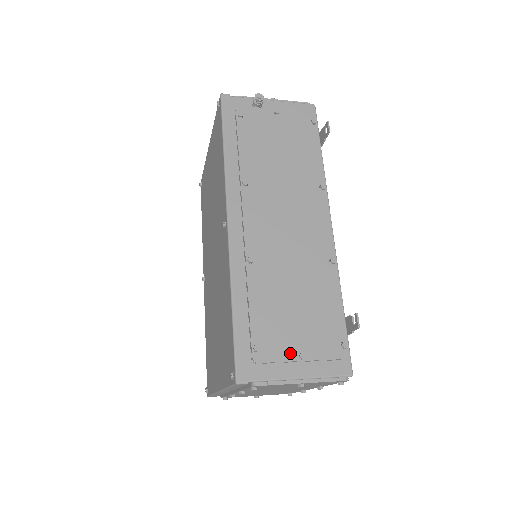
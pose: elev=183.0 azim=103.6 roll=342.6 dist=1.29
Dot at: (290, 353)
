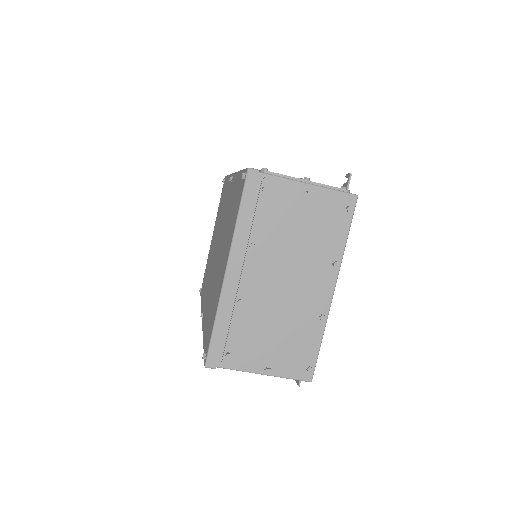
Dot at: (295, 178)
